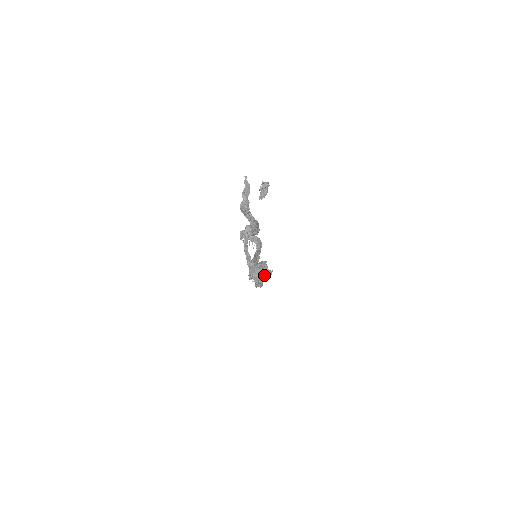
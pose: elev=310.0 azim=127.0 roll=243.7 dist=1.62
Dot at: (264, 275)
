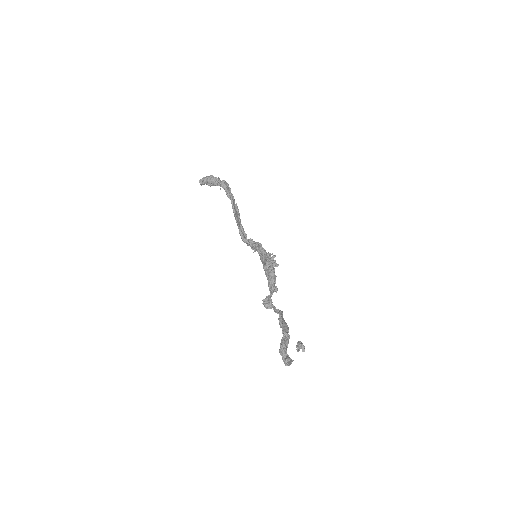
Dot at: occluded
